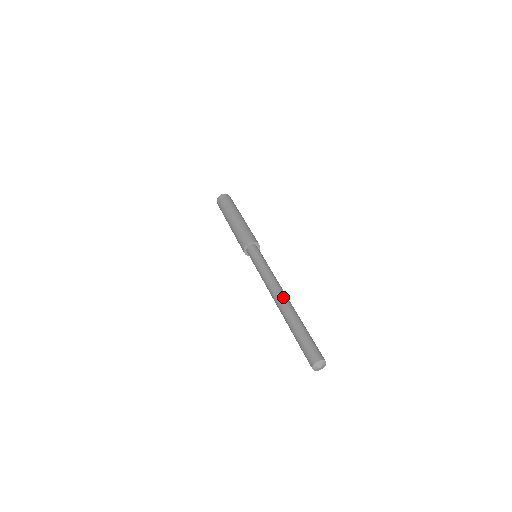
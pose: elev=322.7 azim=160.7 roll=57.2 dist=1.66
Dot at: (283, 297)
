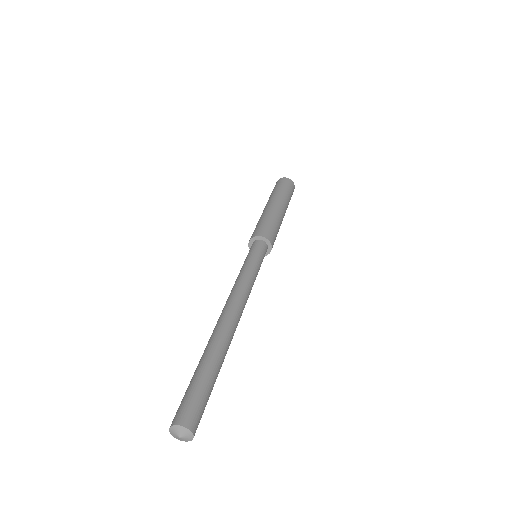
Dot at: (230, 316)
